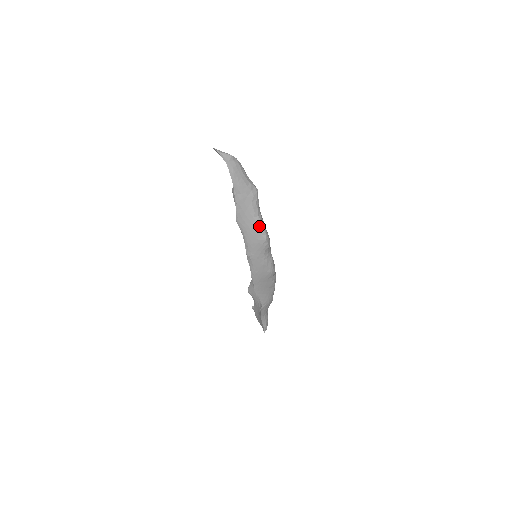
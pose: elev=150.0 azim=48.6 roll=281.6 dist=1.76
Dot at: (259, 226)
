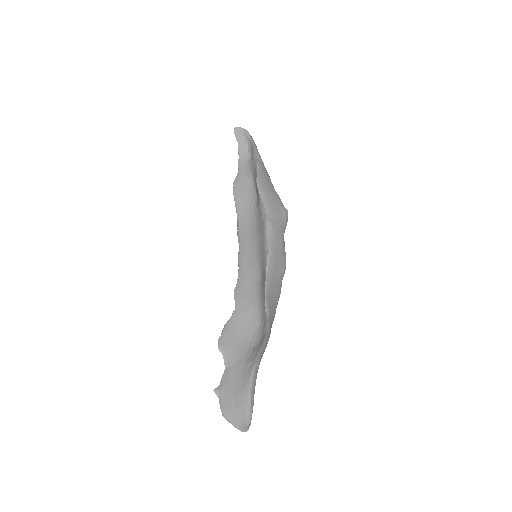
Dot at: (279, 197)
